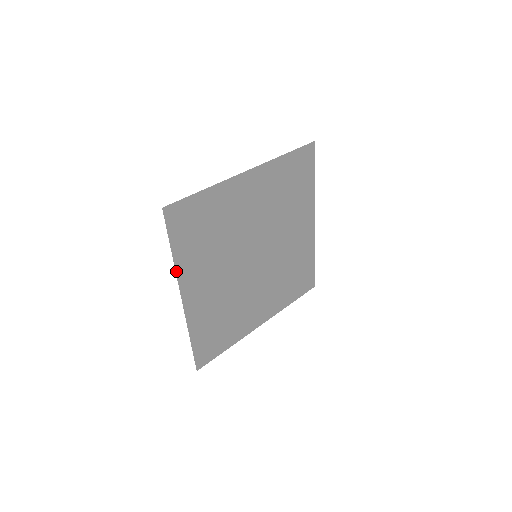
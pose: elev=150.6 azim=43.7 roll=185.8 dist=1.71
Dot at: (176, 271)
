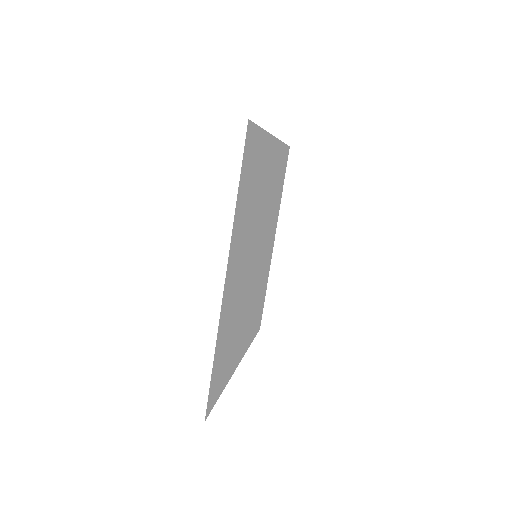
Dot at: (229, 379)
